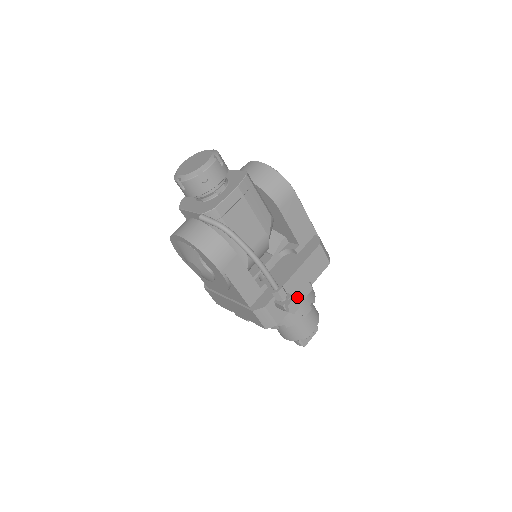
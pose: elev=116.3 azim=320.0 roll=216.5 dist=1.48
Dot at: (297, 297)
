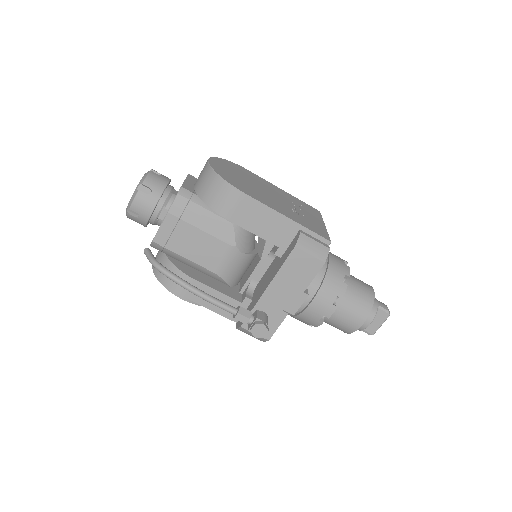
Dot at: (286, 309)
